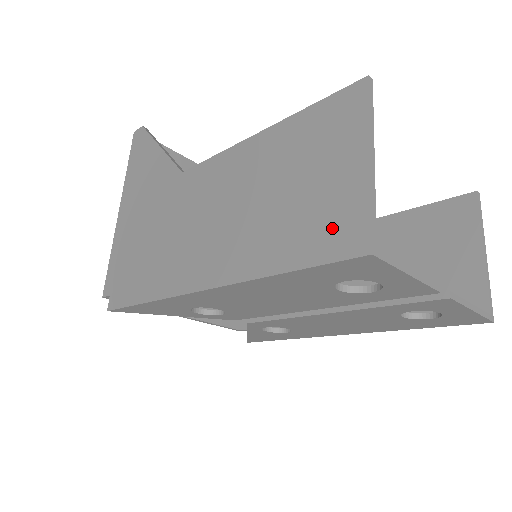
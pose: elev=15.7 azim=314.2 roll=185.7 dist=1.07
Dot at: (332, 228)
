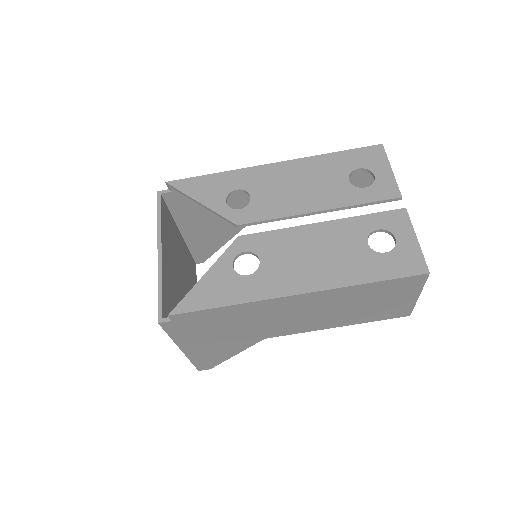
Dot at: occluded
